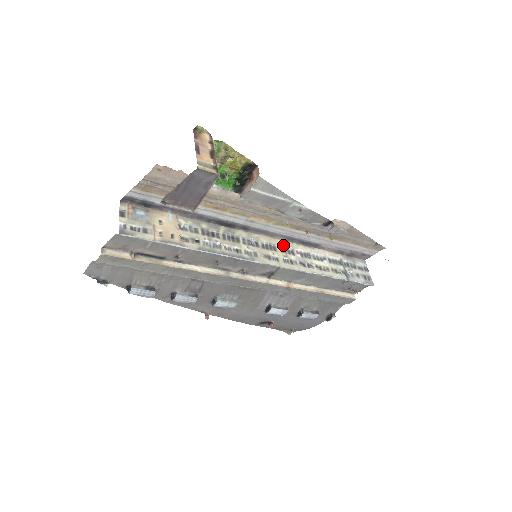
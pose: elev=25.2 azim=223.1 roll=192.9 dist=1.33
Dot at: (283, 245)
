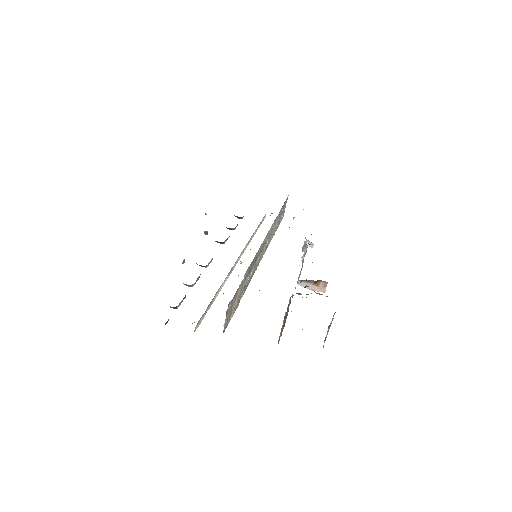
Dot at: occluded
